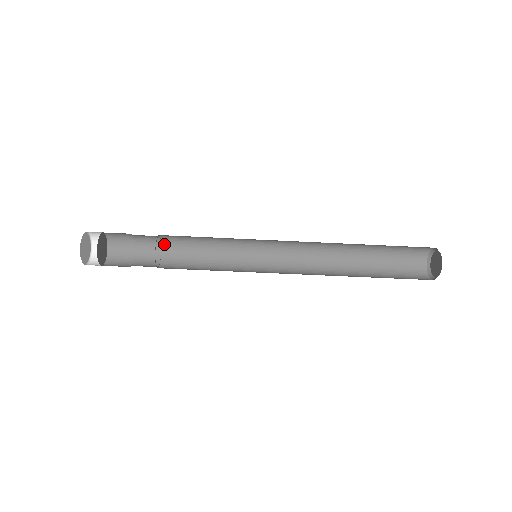
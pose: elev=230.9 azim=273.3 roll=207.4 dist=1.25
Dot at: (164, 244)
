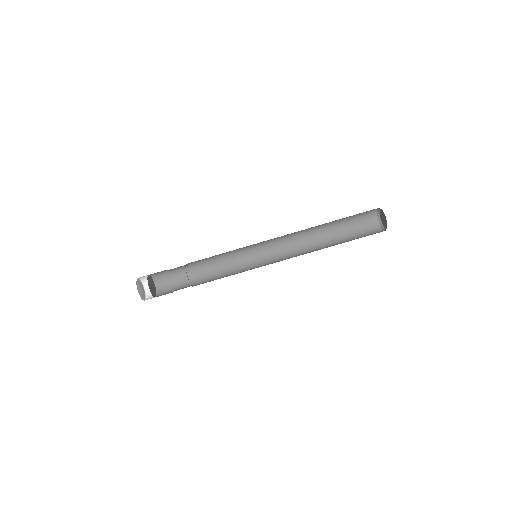
Dot at: (190, 267)
